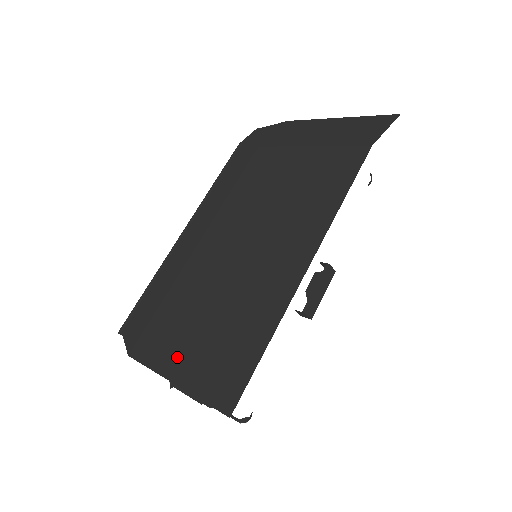
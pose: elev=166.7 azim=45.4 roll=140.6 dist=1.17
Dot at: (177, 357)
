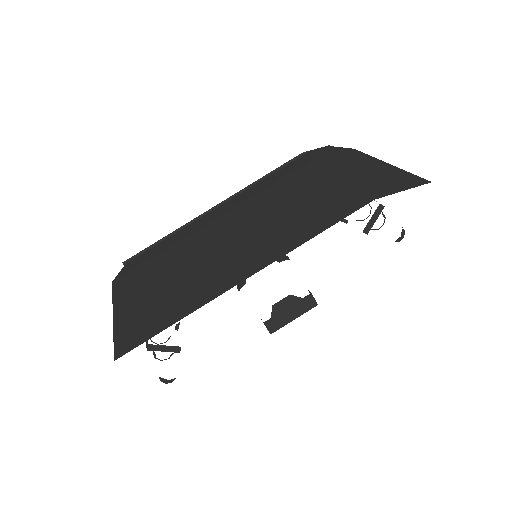
Dot at: (130, 299)
